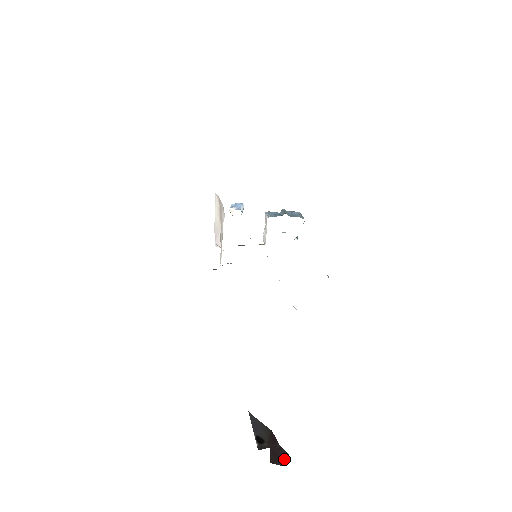
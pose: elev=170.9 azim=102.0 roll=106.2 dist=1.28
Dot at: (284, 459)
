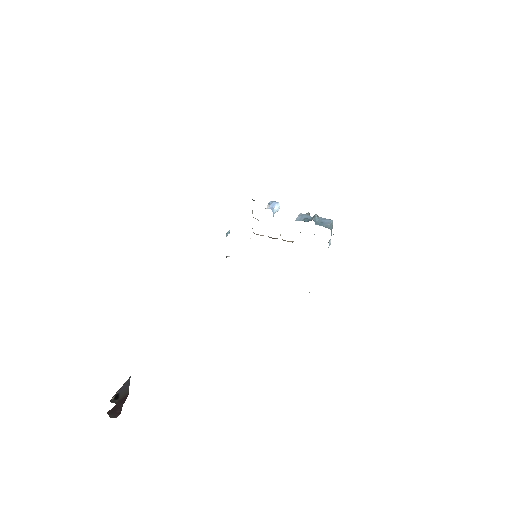
Dot at: (115, 415)
